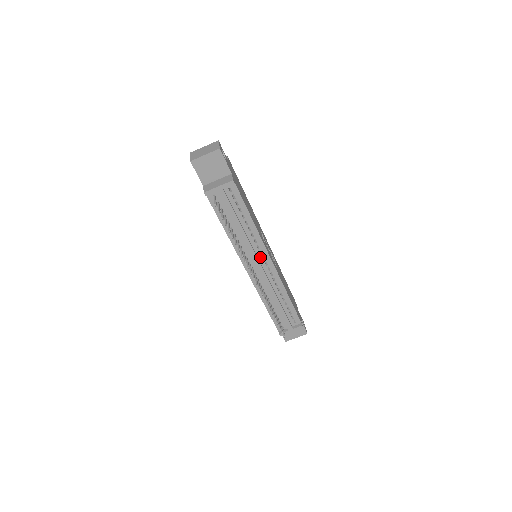
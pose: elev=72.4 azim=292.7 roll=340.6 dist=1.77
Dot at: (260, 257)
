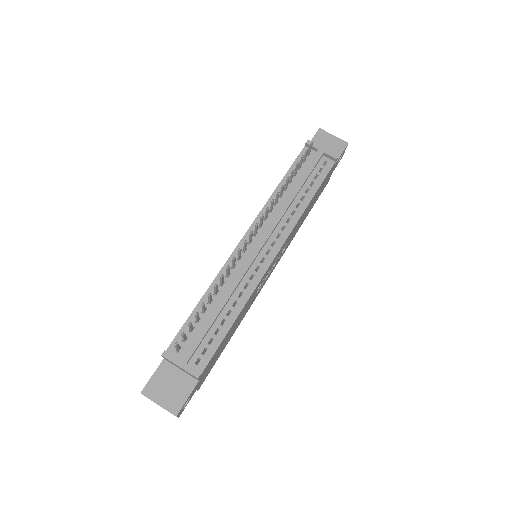
Dot at: (272, 239)
